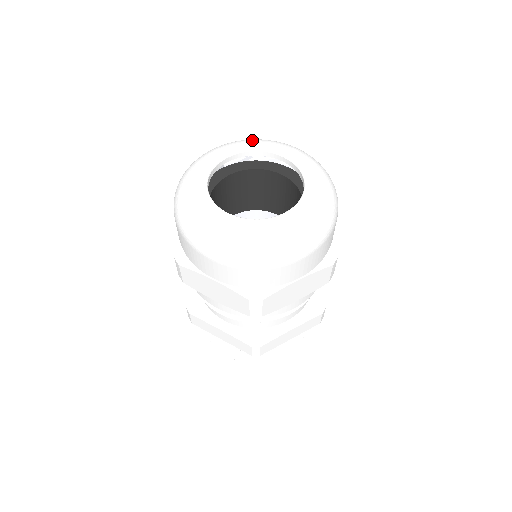
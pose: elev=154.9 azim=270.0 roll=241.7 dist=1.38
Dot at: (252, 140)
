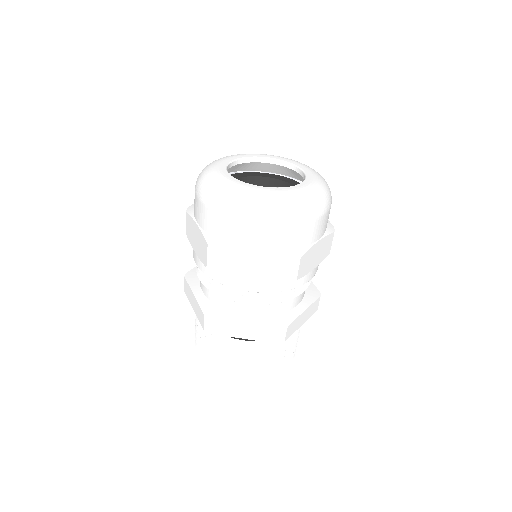
Dot at: (242, 154)
